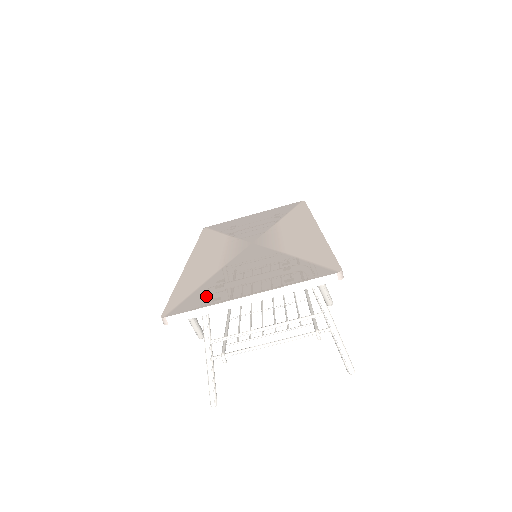
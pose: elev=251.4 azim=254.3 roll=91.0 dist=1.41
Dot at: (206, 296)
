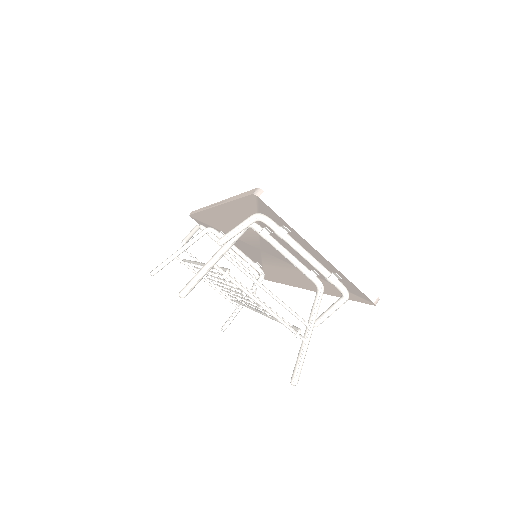
Dot at: occluded
